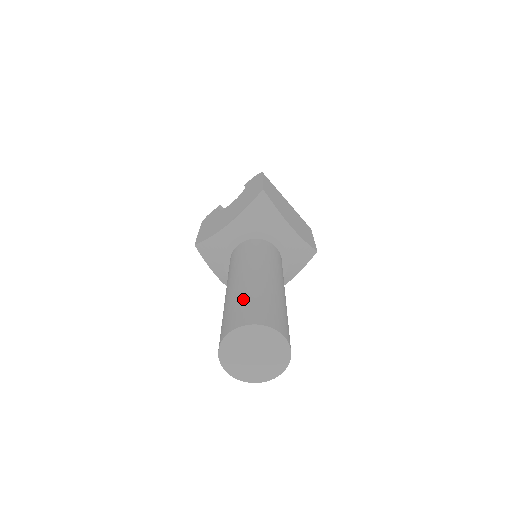
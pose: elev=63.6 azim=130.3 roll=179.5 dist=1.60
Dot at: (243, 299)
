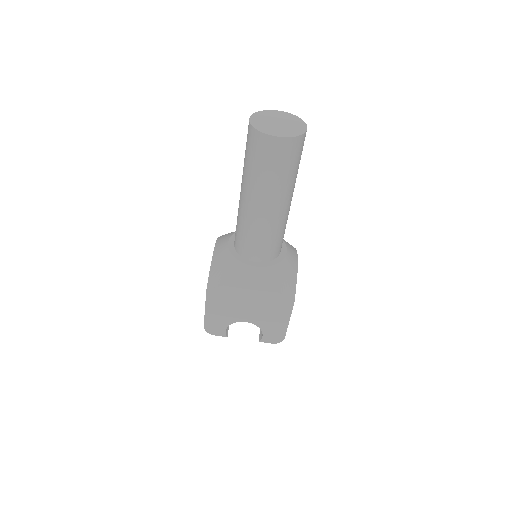
Dot at: occluded
